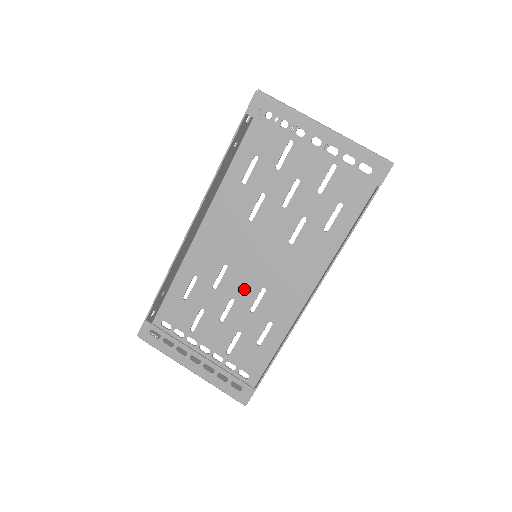
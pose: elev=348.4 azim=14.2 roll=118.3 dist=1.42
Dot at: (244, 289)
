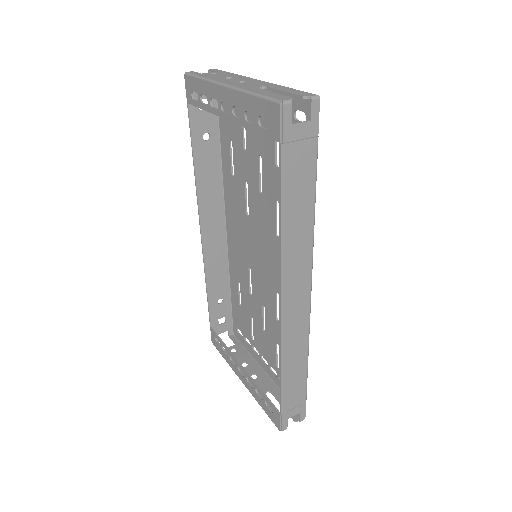
Dot at: (266, 294)
